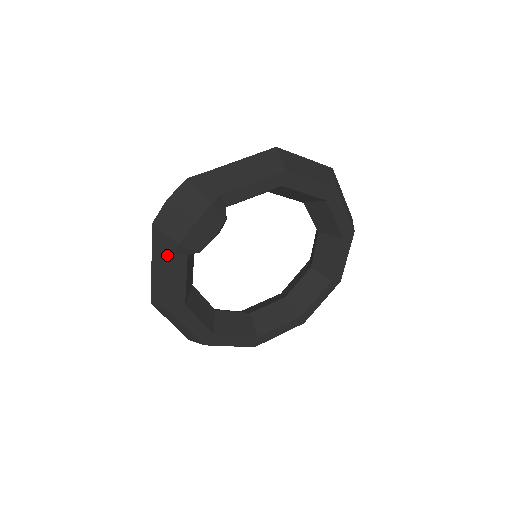
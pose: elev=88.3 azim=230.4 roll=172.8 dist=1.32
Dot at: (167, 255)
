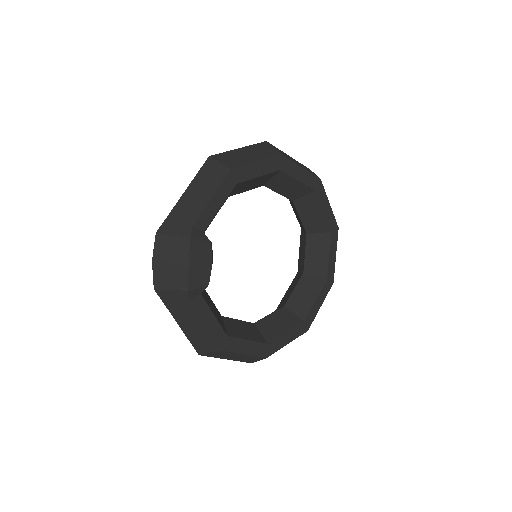
Dot at: (184, 306)
